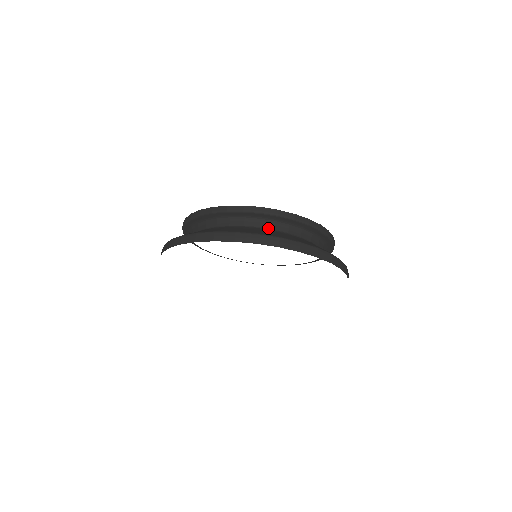
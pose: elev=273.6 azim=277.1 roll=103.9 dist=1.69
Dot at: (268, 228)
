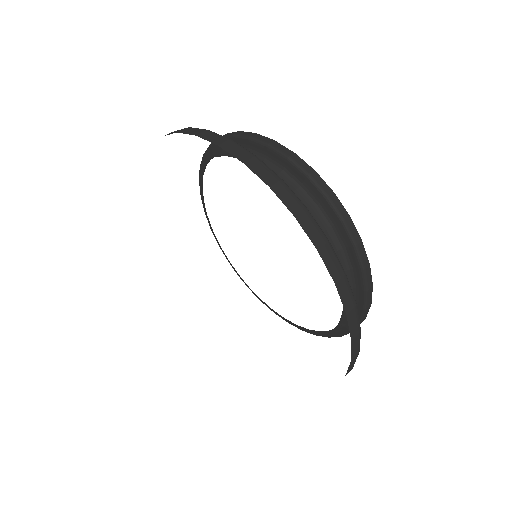
Dot at: occluded
